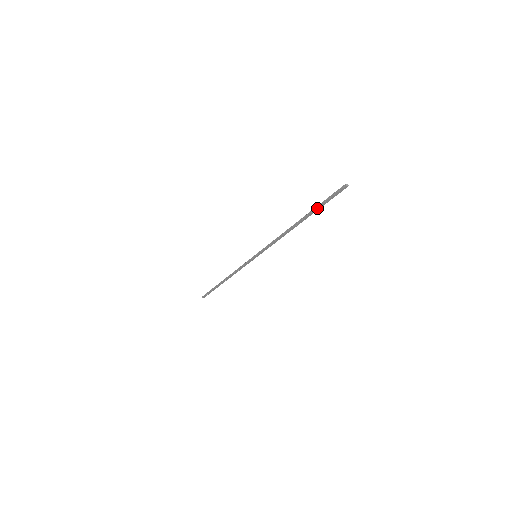
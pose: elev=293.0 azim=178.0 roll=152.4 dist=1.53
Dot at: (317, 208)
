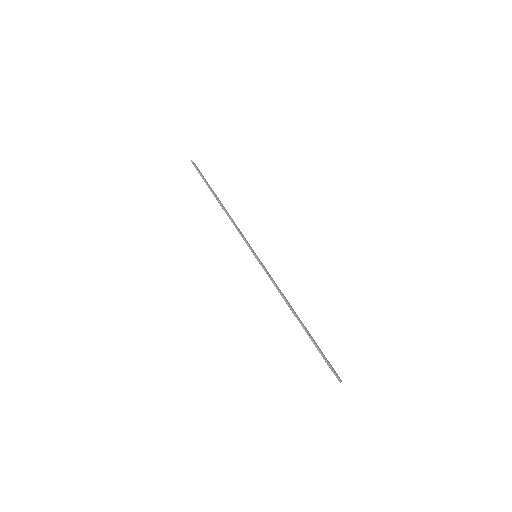
Dot at: (316, 346)
